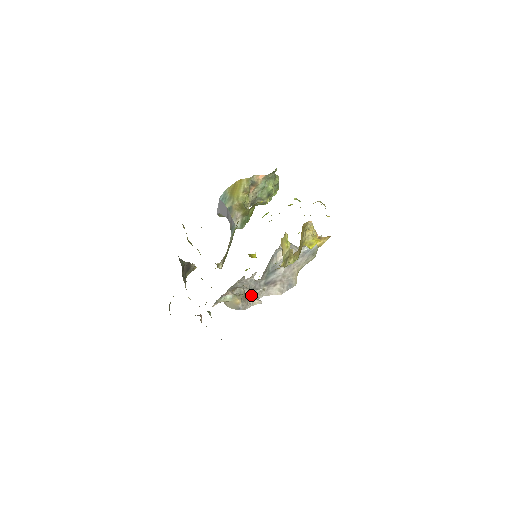
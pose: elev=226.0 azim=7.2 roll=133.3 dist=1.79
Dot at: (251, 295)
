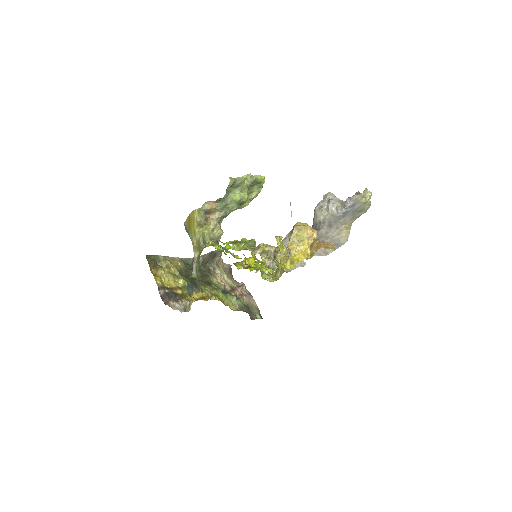
Dot at: occluded
